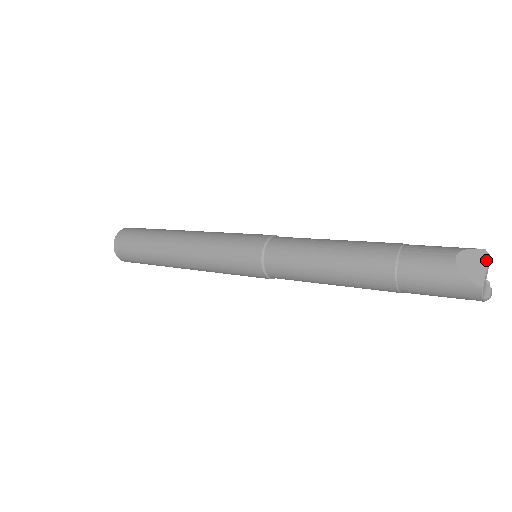
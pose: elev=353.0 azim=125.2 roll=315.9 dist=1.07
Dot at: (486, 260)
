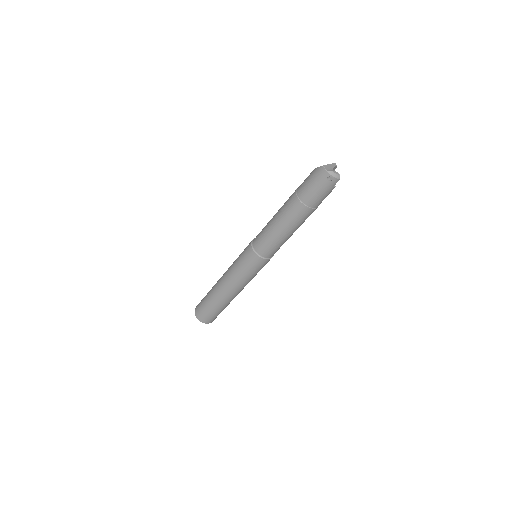
Dot at: (332, 163)
